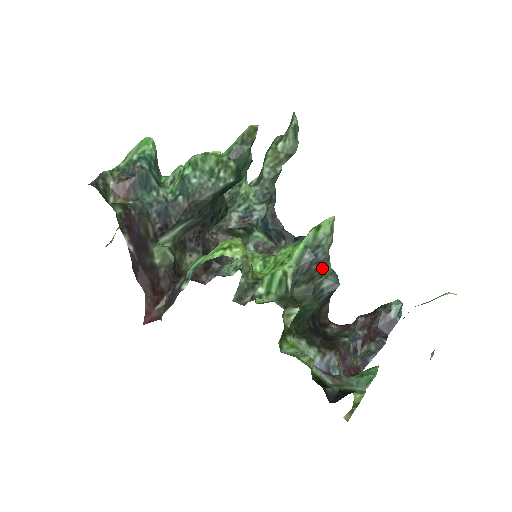
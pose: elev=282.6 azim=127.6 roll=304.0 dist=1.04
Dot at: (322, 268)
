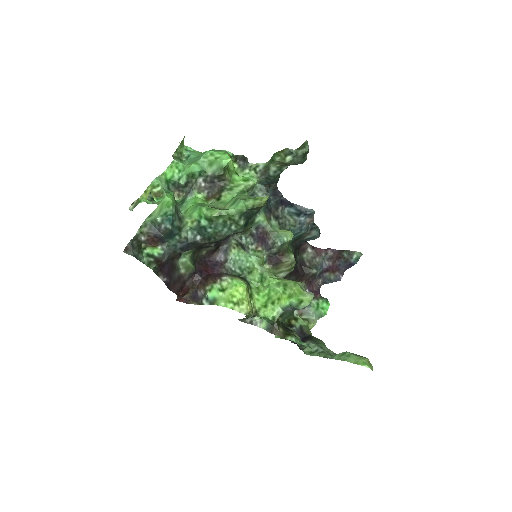
Dot at: occluded
